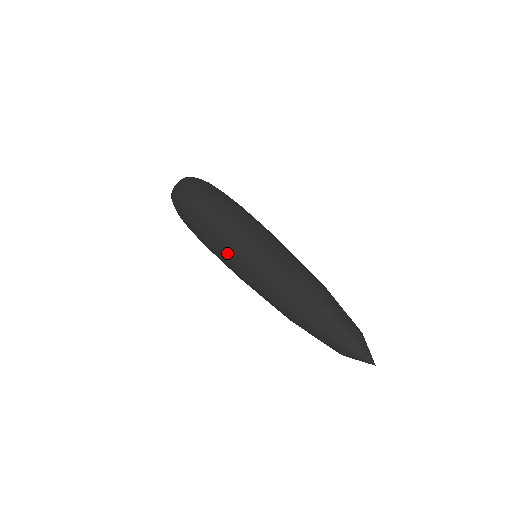
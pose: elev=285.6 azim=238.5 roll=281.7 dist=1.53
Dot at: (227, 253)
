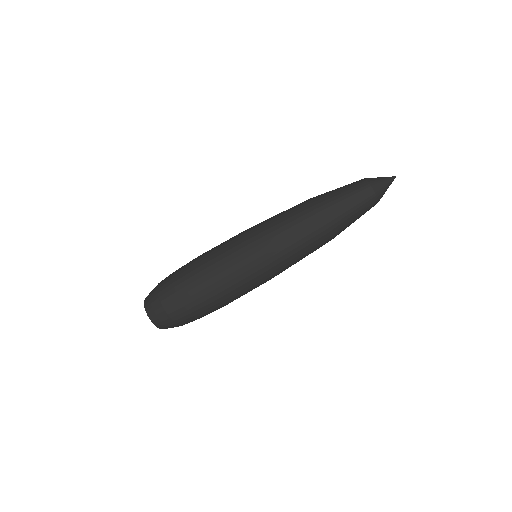
Dot at: (235, 259)
